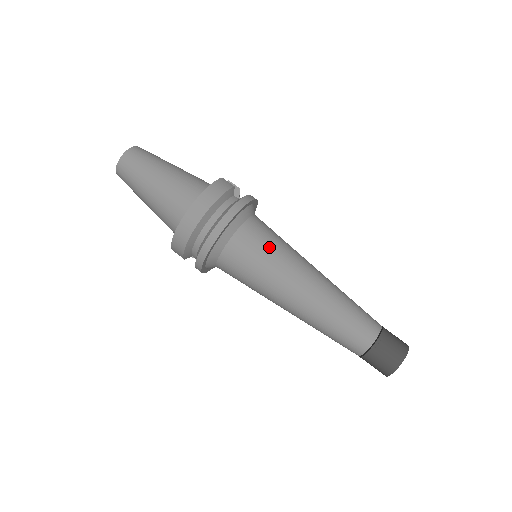
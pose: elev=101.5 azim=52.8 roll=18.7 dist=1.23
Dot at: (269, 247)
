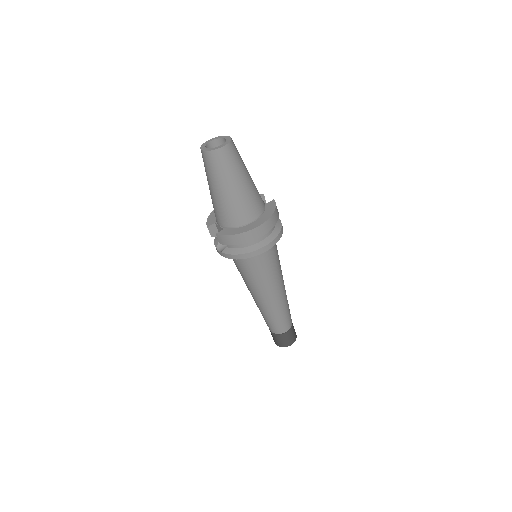
Dot at: (278, 260)
